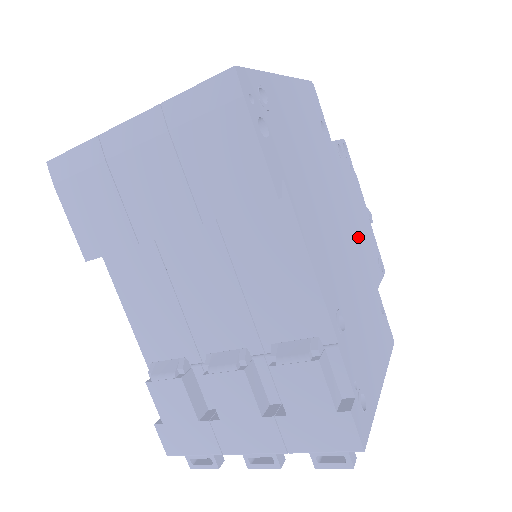
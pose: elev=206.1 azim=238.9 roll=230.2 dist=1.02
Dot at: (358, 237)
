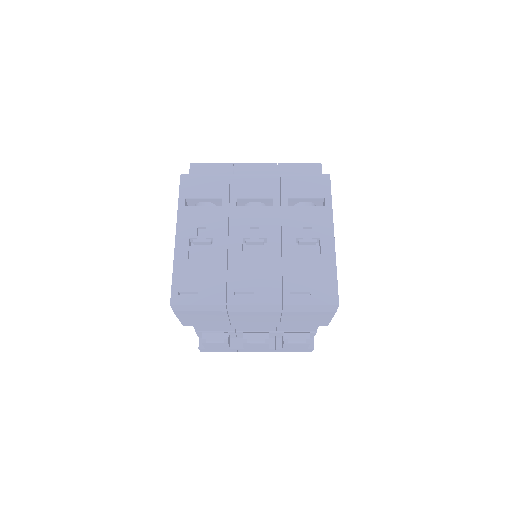
Dot at: occluded
